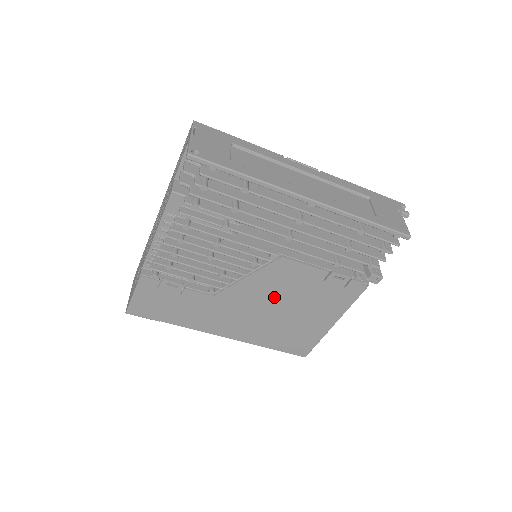
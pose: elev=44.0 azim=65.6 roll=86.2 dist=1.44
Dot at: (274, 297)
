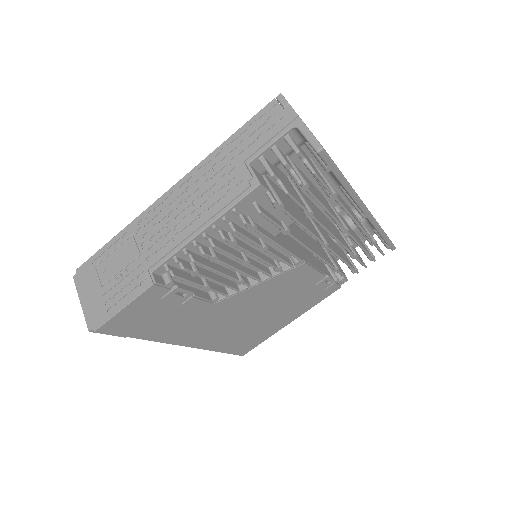
Dot at: (266, 302)
